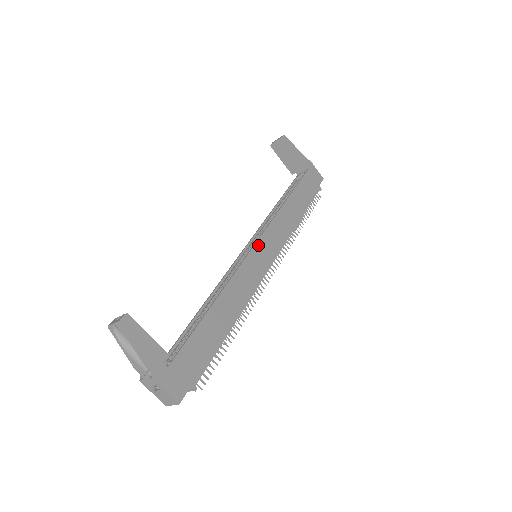
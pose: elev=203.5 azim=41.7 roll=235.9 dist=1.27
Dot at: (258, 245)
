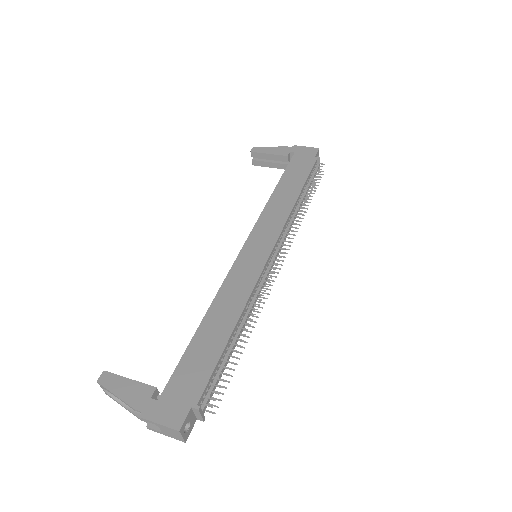
Dot at: (247, 245)
